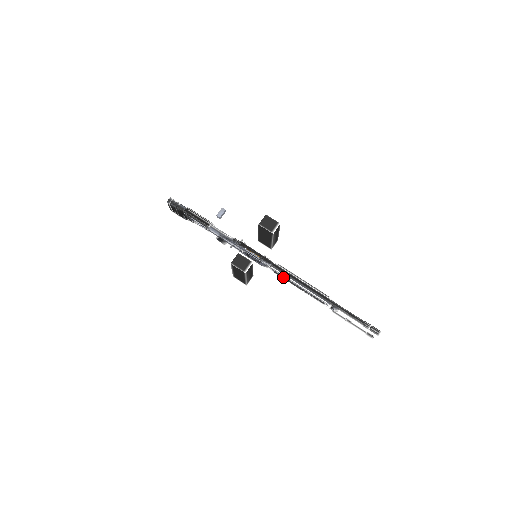
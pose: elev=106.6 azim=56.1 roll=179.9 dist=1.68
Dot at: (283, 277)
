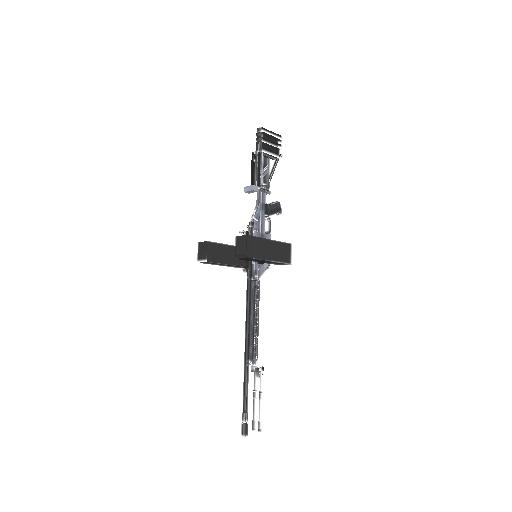
Dot at: occluded
